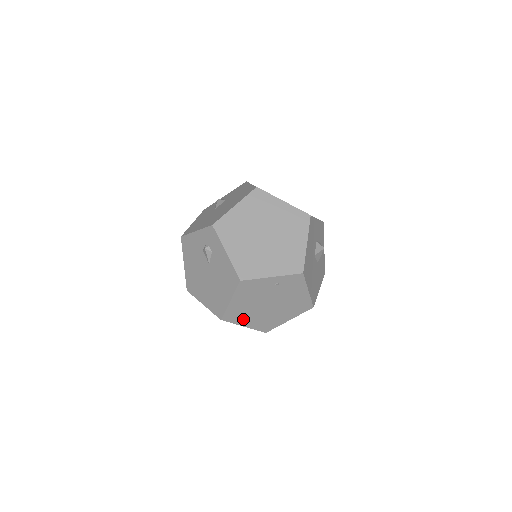
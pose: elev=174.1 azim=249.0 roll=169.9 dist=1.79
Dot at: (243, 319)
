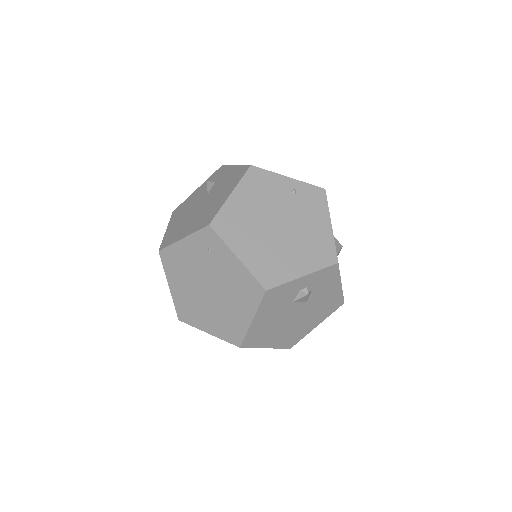
Dot at: (239, 240)
